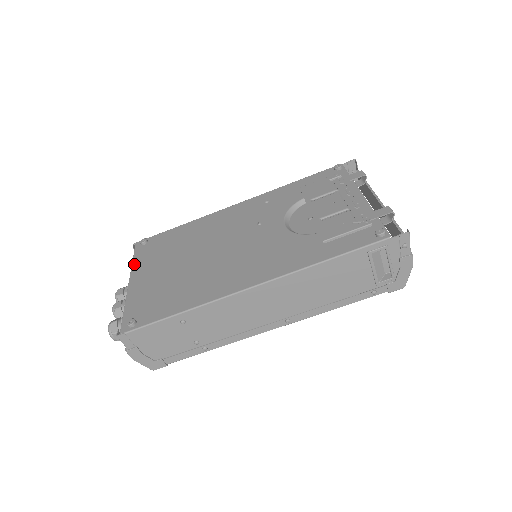
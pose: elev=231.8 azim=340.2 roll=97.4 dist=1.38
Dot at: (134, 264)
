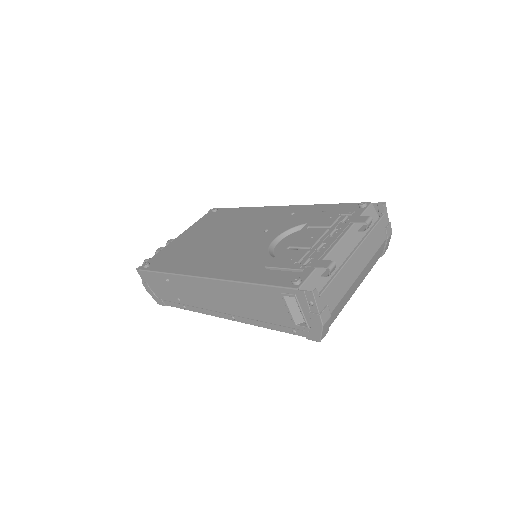
Dot at: (193, 225)
